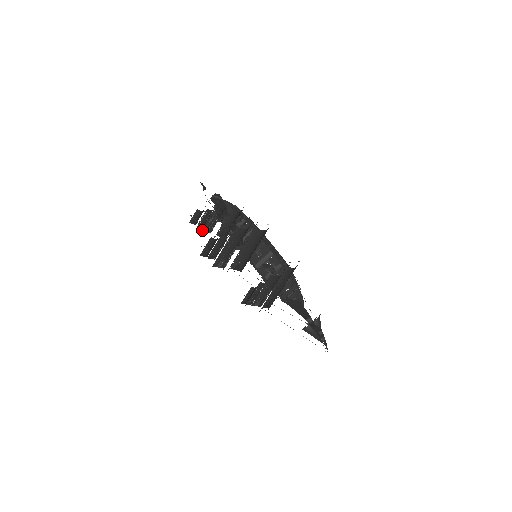
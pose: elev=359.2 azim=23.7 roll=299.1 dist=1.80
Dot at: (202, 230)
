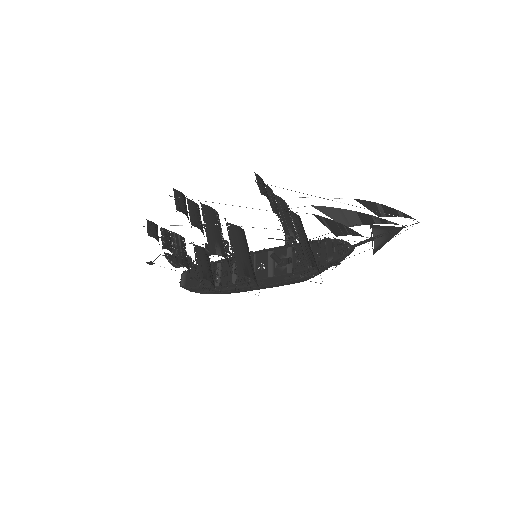
Dot at: occluded
